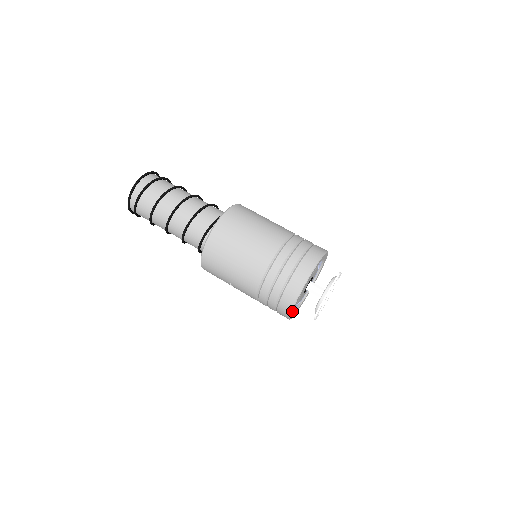
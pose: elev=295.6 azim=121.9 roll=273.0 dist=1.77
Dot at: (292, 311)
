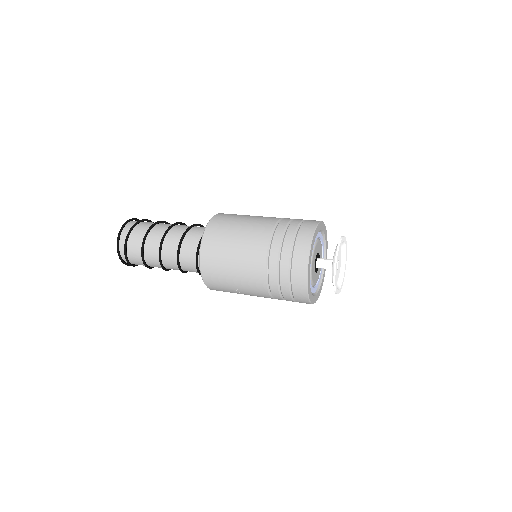
Dot at: (308, 286)
